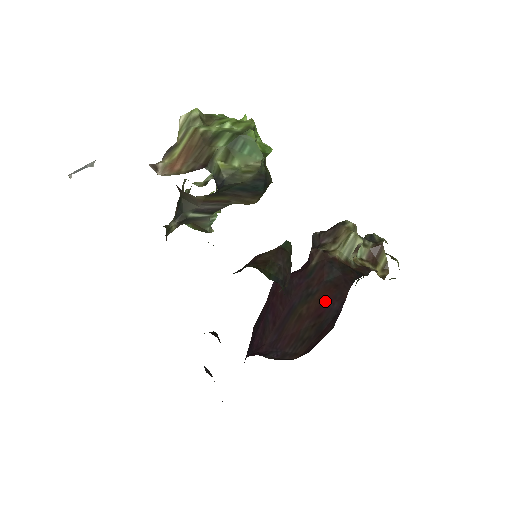
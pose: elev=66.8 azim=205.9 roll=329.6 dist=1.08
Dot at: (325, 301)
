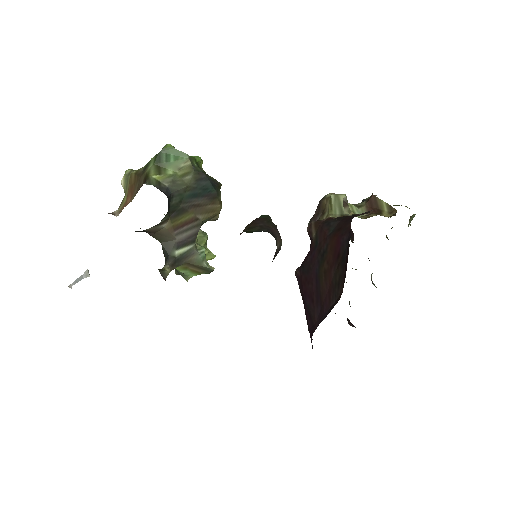
Dot at: (336, 244)
